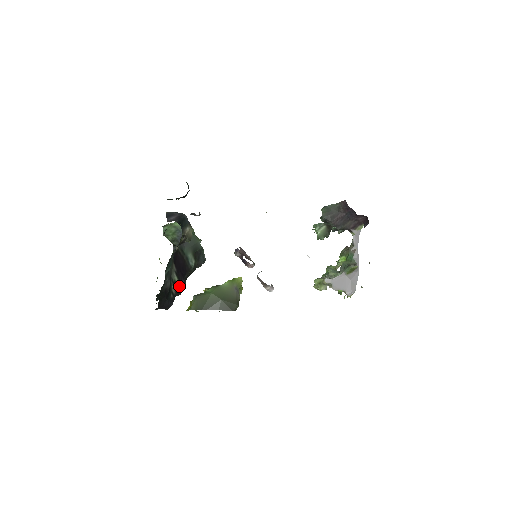
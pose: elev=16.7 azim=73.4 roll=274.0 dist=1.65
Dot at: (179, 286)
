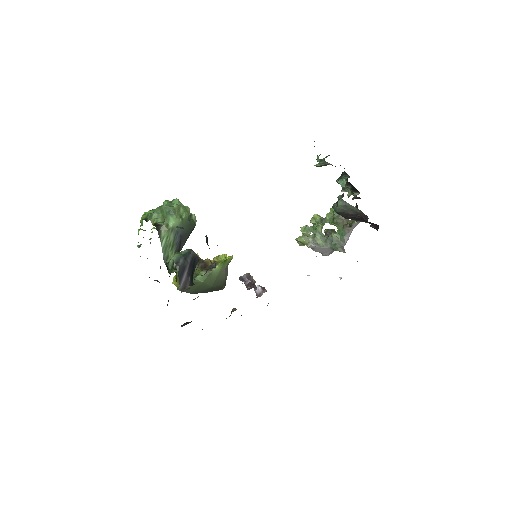
Dot at: occluded
